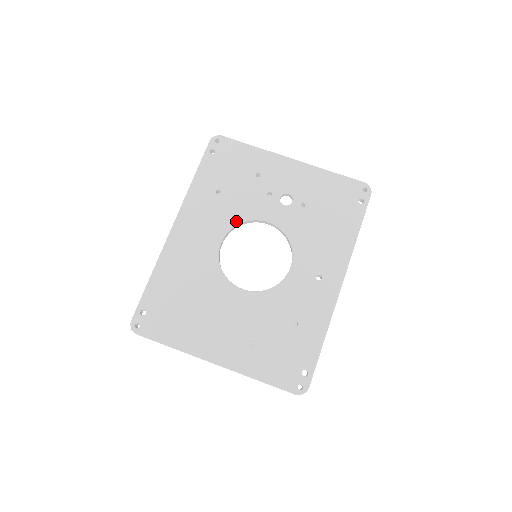
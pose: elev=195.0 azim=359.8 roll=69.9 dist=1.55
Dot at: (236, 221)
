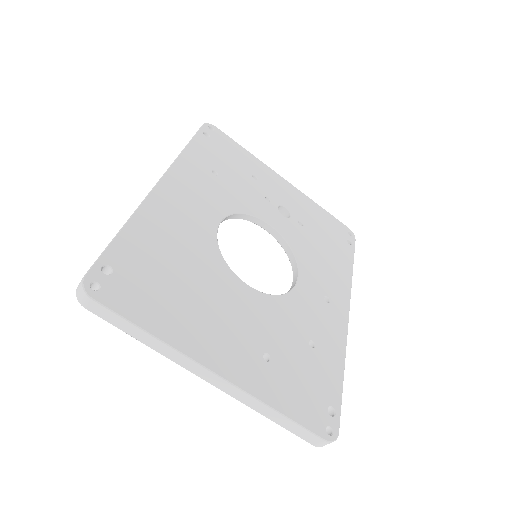
Dot at: (236, 209)
